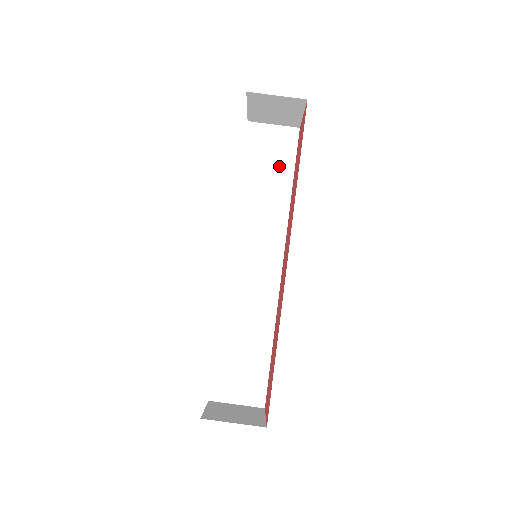
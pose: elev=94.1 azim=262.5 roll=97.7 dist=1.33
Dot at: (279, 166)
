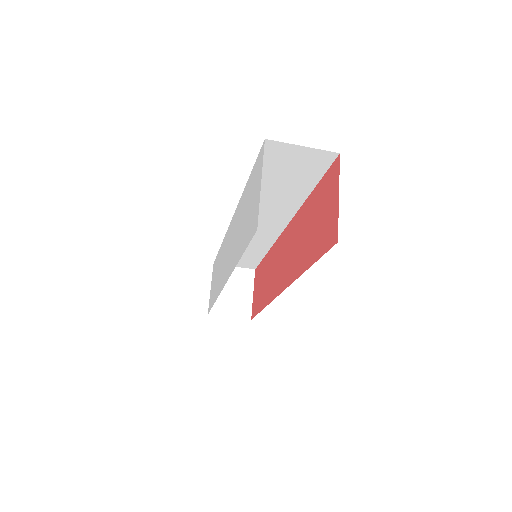
Dot at: (299, 179)
